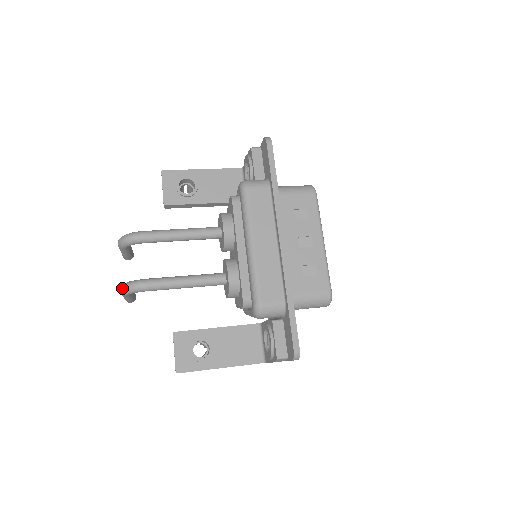
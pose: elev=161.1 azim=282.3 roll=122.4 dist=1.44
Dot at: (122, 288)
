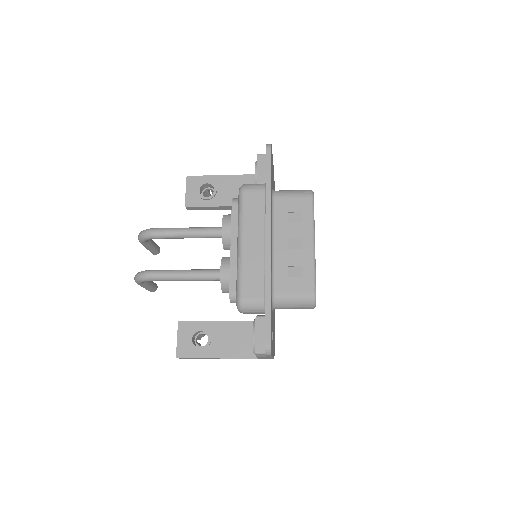
Dot at: (134, 277)
